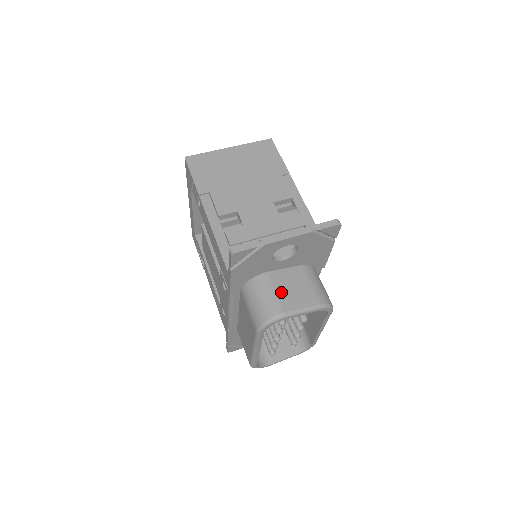
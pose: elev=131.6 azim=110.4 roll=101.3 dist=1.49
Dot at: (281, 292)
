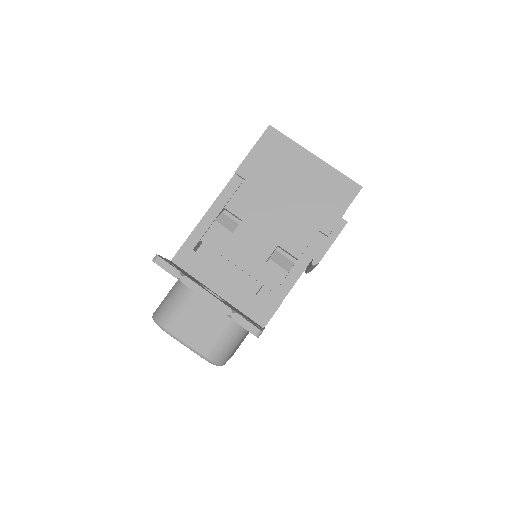
Dot at: (188, 315)
